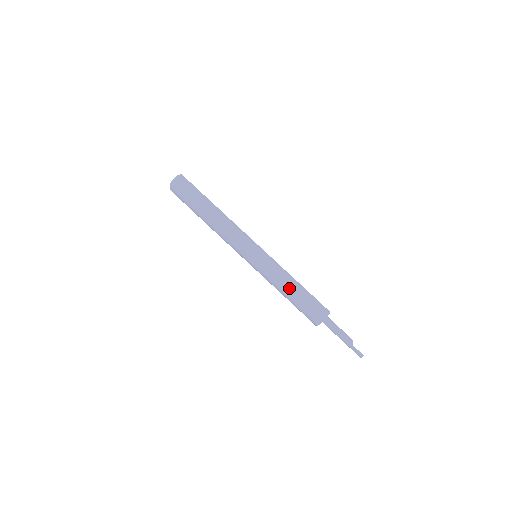
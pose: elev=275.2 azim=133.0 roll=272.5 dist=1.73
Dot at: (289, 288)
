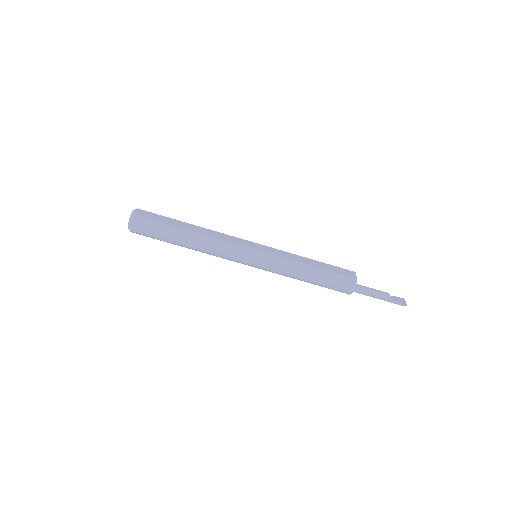
Dot at: (305, 277)
